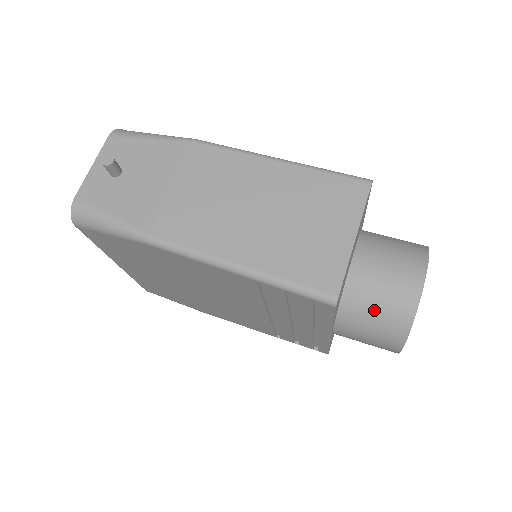
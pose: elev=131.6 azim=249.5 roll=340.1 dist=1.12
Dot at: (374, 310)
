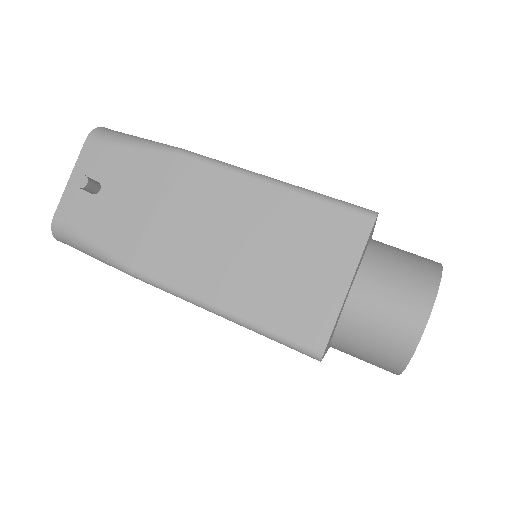
Dot at: (370, 342)
